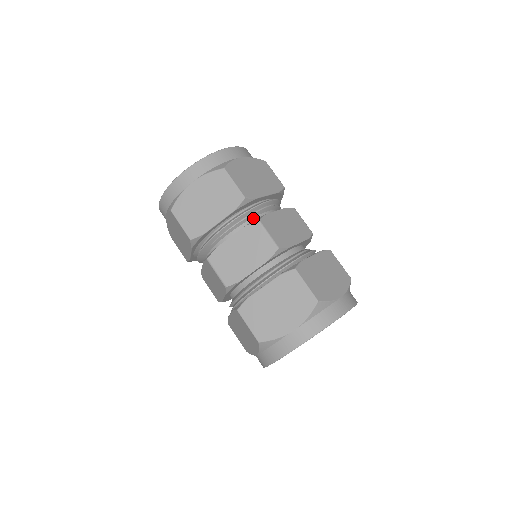
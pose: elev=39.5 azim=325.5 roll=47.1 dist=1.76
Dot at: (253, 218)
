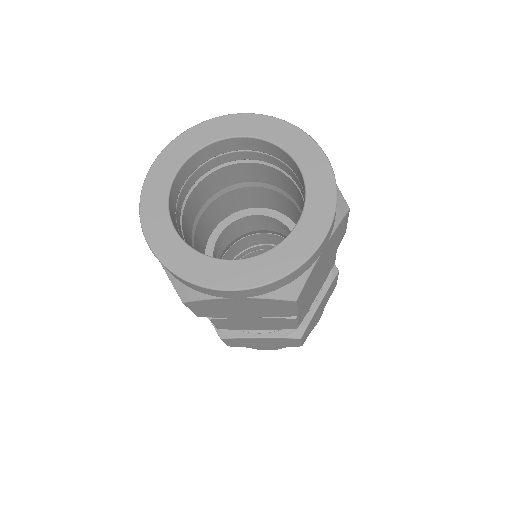
Dot at: occluded
